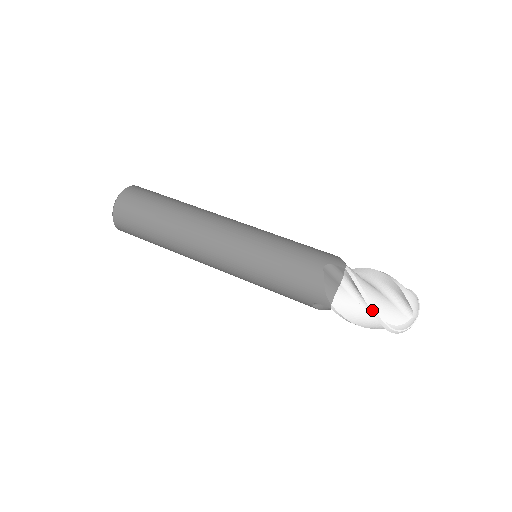
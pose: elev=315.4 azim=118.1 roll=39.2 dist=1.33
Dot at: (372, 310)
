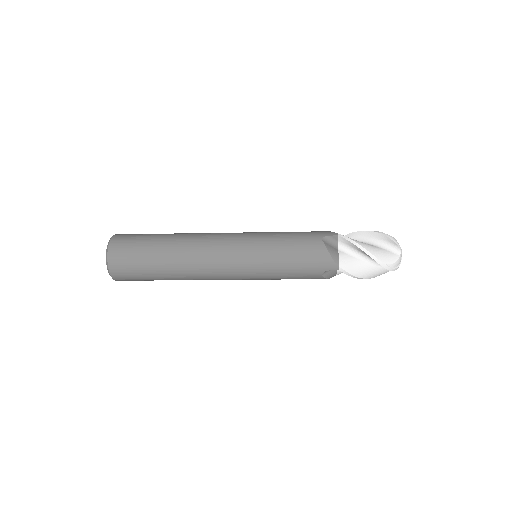
Dot at: (373, 257)
